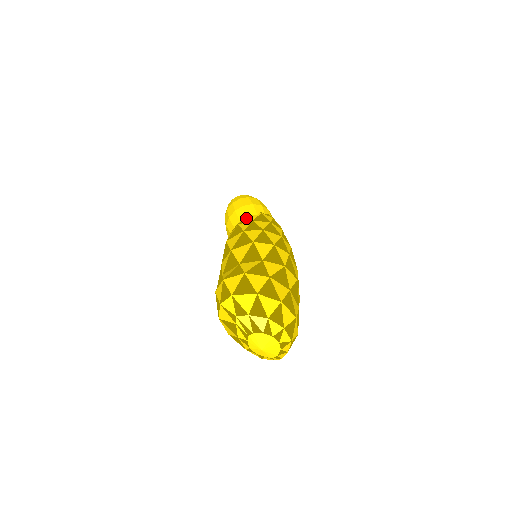
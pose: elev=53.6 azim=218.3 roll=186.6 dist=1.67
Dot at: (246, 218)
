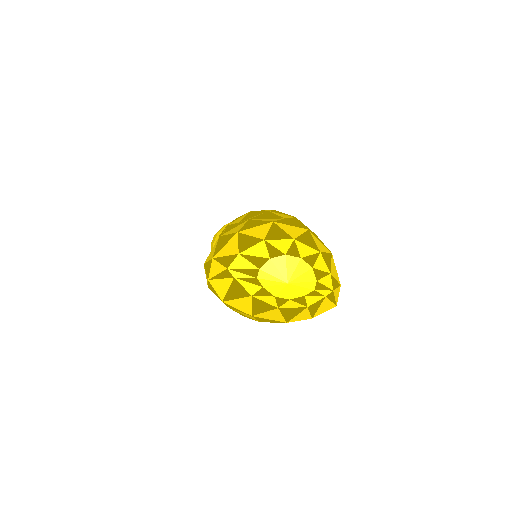
Dot at: occluded
